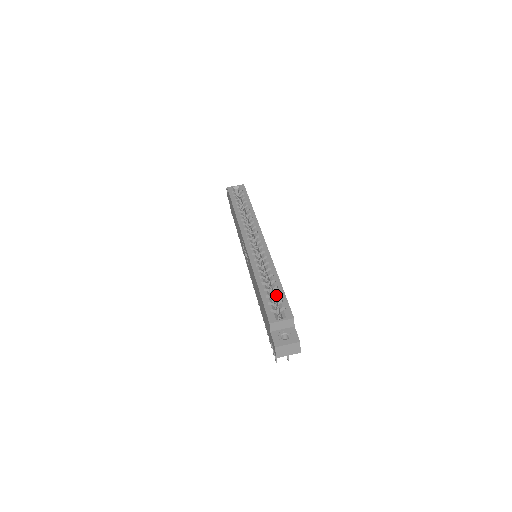
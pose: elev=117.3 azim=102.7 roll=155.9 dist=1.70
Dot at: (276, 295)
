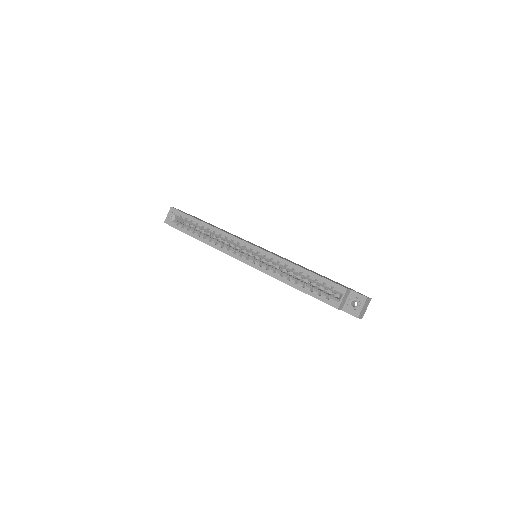
Dot at: (314, 282)
